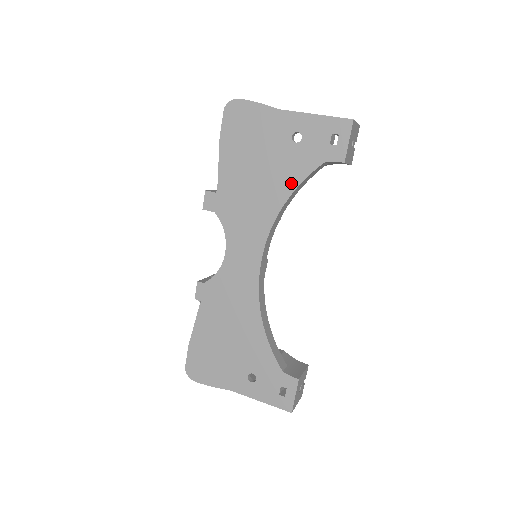
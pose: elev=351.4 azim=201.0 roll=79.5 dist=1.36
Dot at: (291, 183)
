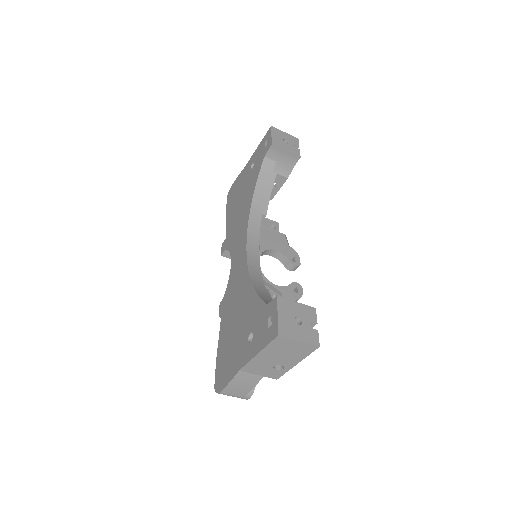
Dot at: (253, 186)
